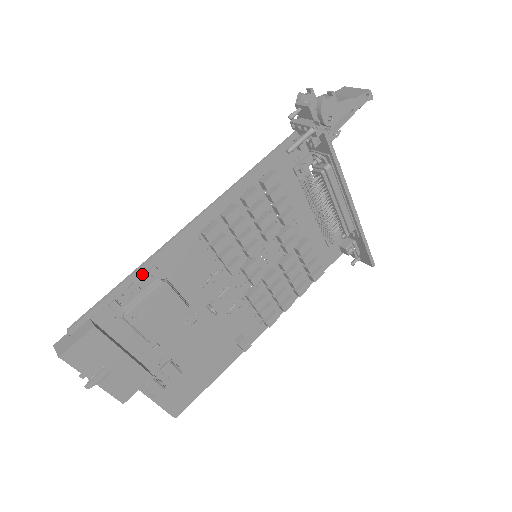
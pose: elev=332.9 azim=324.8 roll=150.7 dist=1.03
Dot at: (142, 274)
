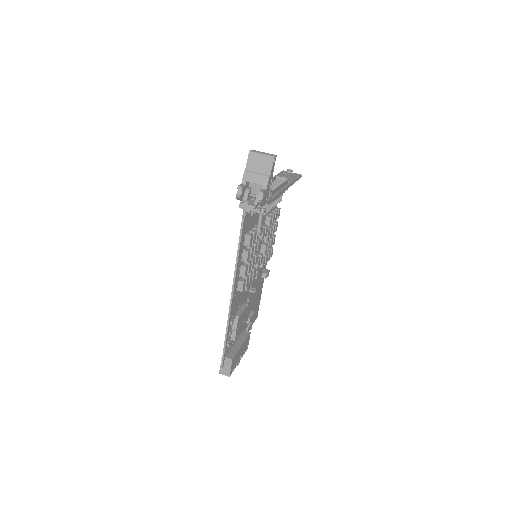
Dot at: (229, 327)
